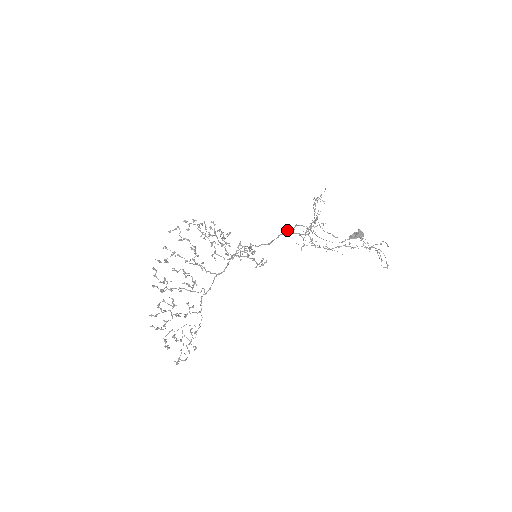
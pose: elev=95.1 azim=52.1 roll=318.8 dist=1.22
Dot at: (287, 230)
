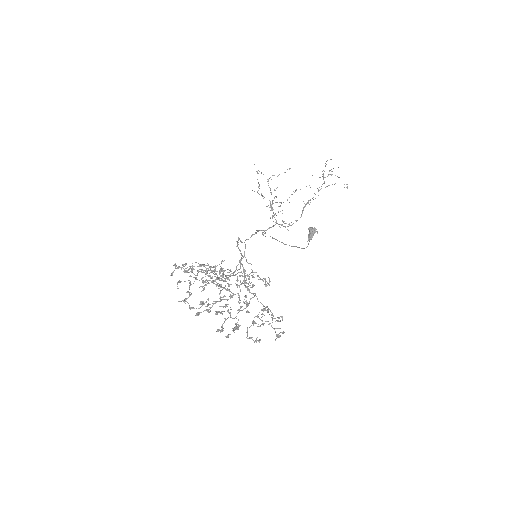
Dot at: occluded
